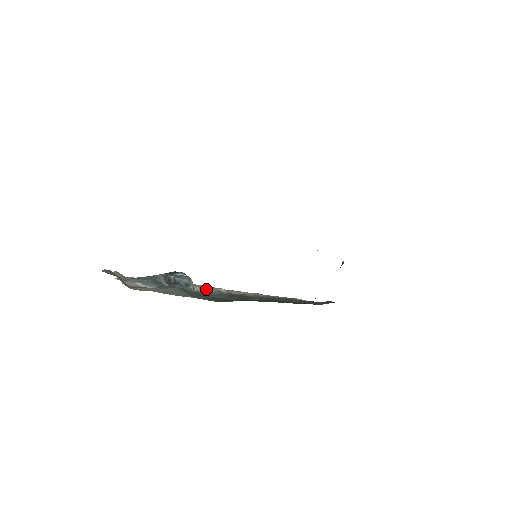
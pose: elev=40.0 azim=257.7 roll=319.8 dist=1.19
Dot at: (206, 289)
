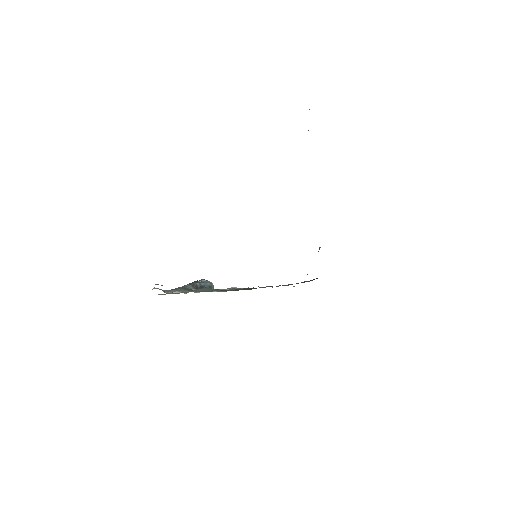
Dot at: occluded
